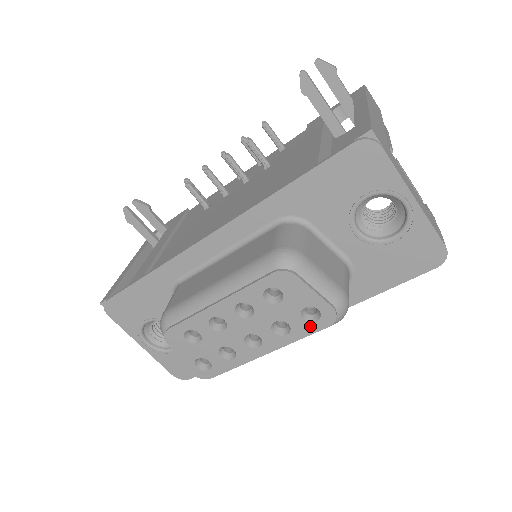
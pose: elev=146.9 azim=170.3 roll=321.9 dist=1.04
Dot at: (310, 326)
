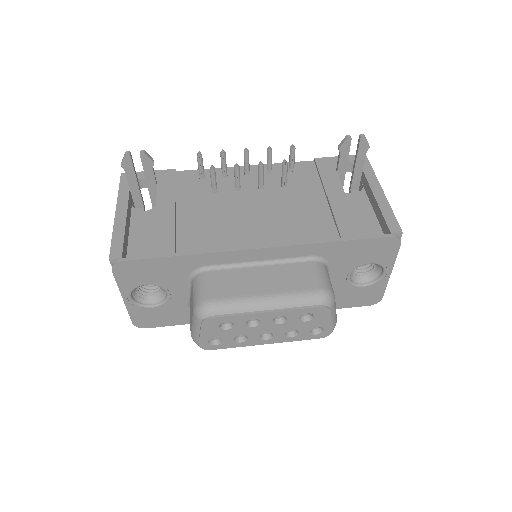
Dot at: (310, 336)
